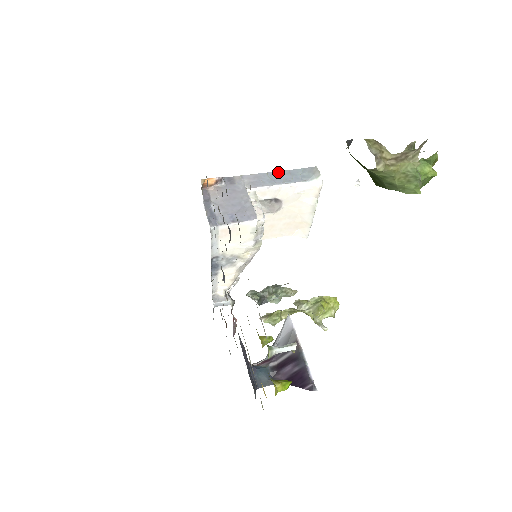
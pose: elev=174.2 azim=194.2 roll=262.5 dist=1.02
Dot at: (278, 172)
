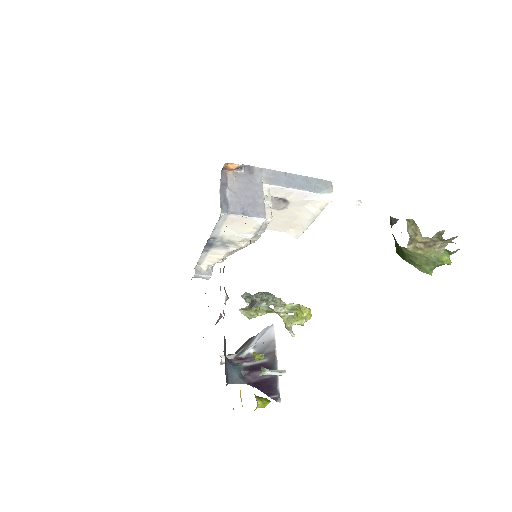
Dot at: (295, 175)
